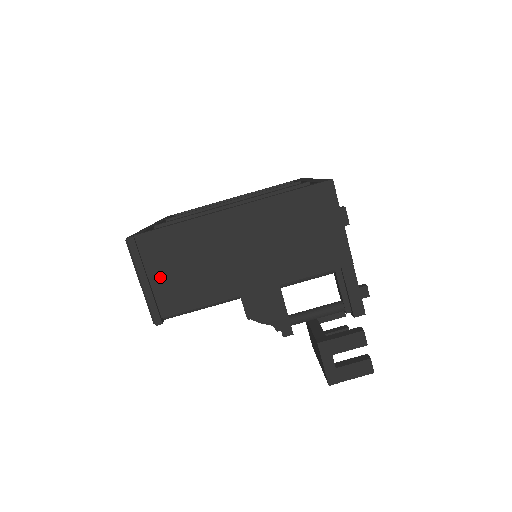
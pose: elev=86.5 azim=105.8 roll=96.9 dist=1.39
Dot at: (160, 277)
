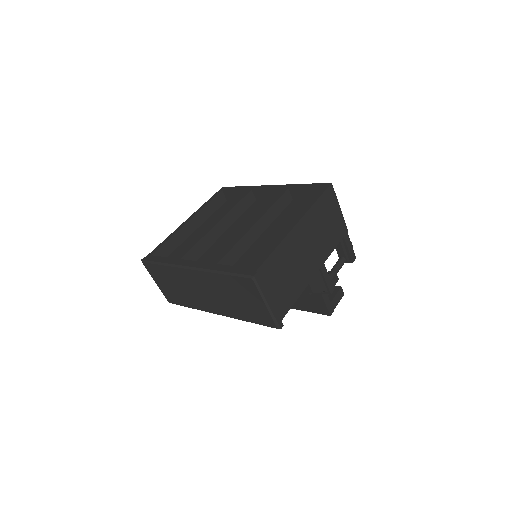
Dot at: (274, 293)
